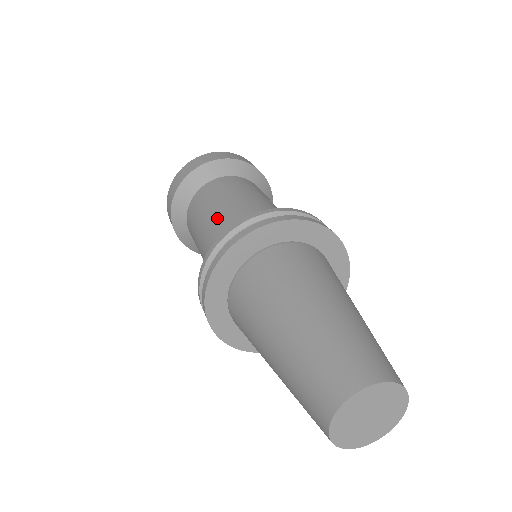
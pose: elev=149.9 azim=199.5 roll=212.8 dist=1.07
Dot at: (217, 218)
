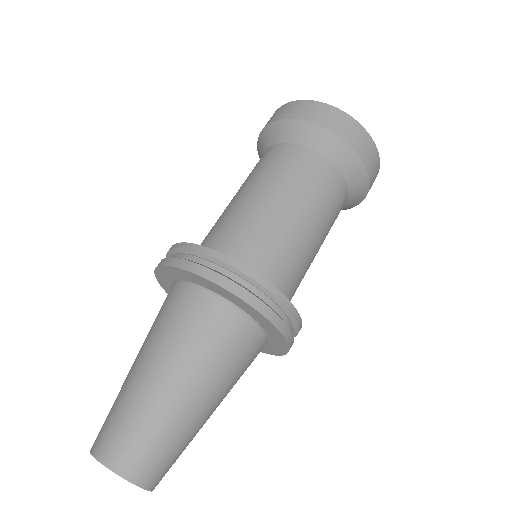
Dot at: (282, 218)
